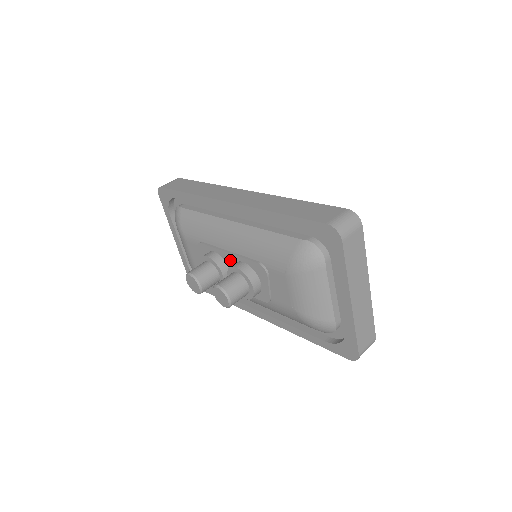
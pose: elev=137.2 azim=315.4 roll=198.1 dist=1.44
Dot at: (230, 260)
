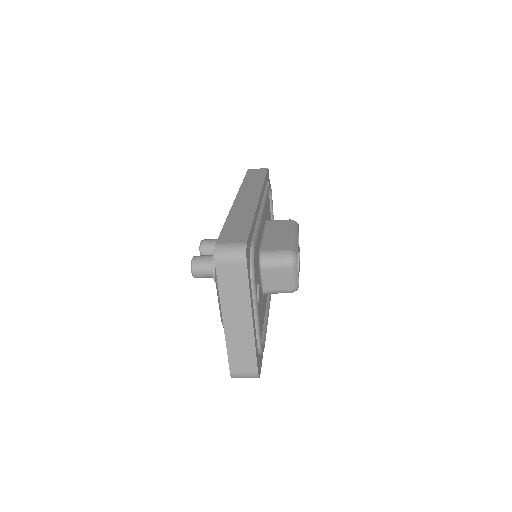
Dot at: occluded
